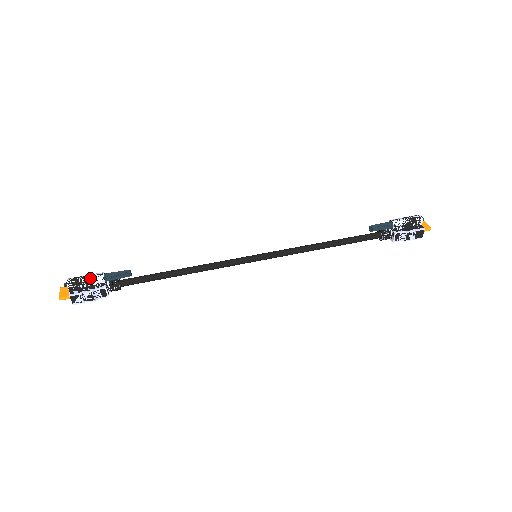
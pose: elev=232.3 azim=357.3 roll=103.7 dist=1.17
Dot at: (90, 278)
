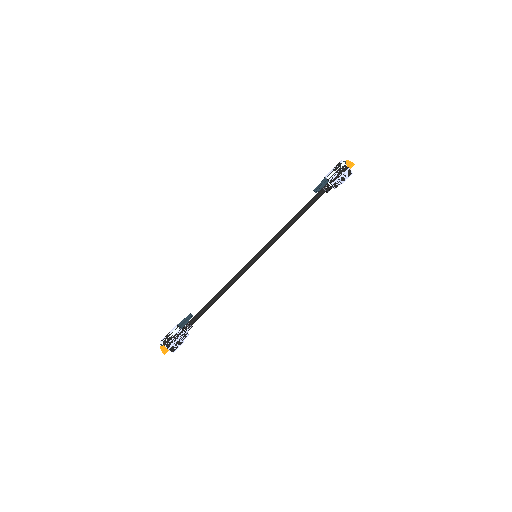
Dot at: (172, 333)
